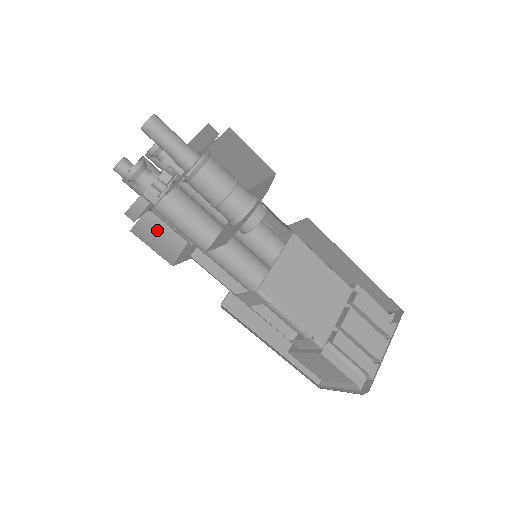
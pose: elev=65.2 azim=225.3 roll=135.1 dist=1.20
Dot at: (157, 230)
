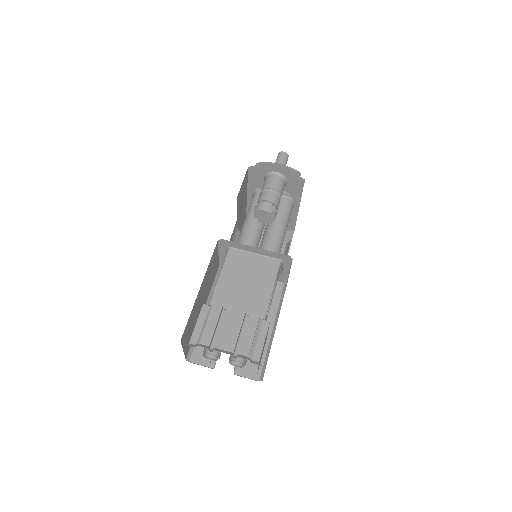
Dot at: occluded
